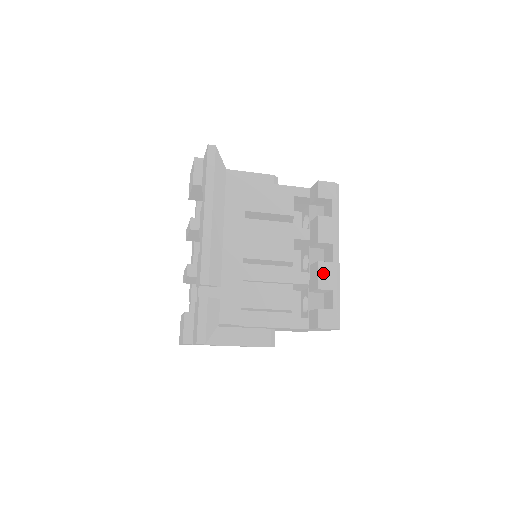
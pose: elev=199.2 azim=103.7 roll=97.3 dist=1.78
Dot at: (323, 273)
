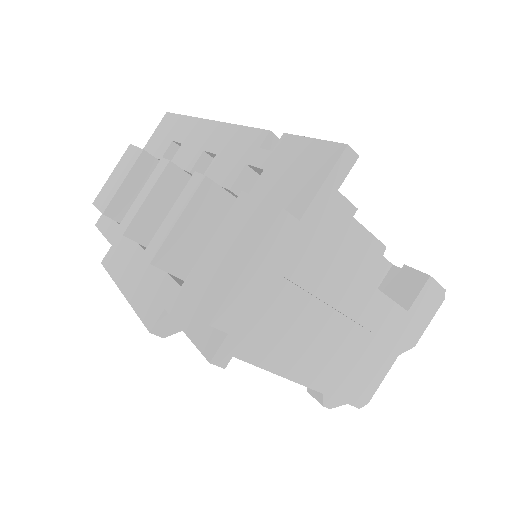
Dot at: occluded
